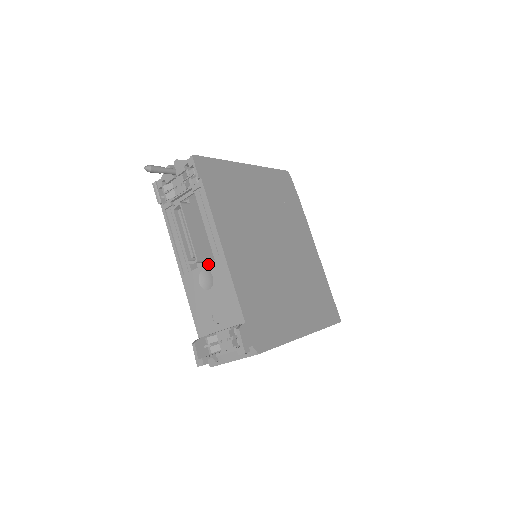
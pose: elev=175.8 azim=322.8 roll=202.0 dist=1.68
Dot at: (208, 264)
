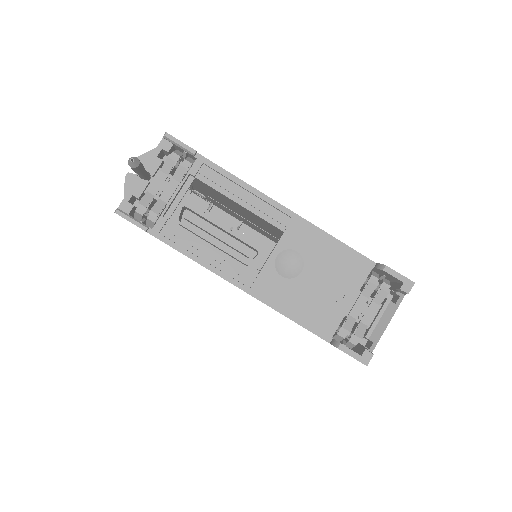
Dot at: (279, 243)
